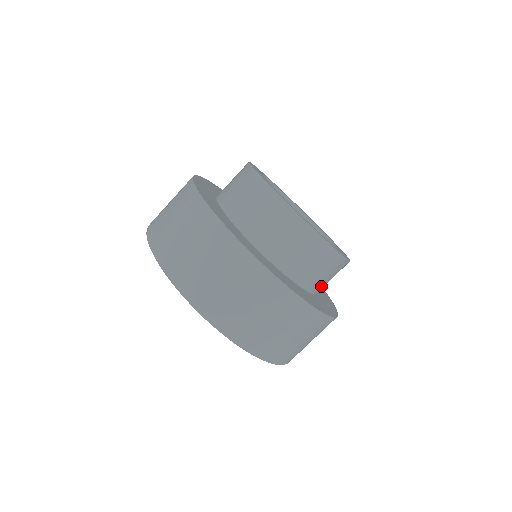
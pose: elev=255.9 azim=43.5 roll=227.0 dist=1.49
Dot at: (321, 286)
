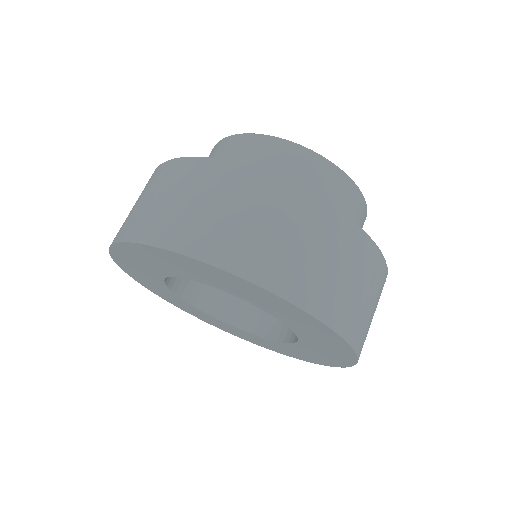
Dot at: occluded
